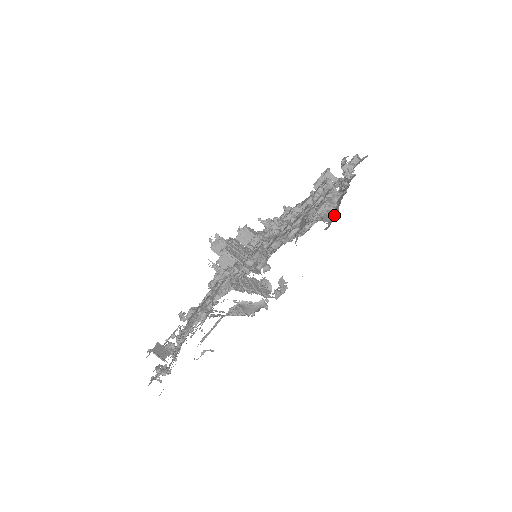
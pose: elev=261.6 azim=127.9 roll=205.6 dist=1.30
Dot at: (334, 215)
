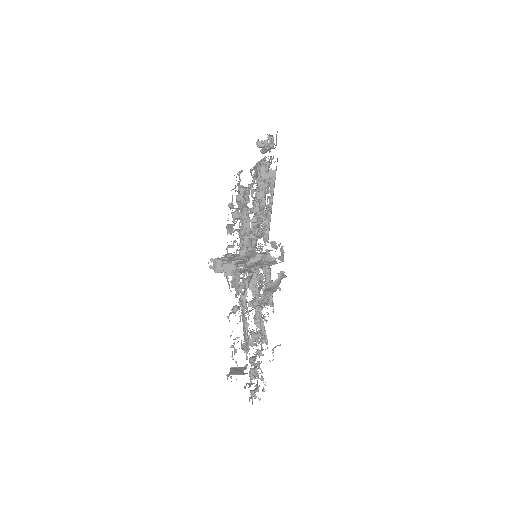
Dot at: occluded
